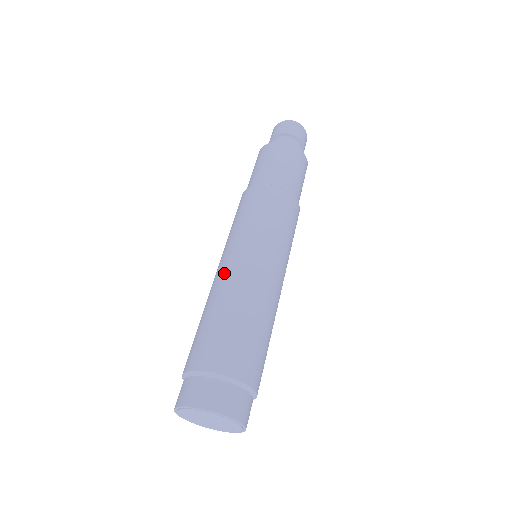
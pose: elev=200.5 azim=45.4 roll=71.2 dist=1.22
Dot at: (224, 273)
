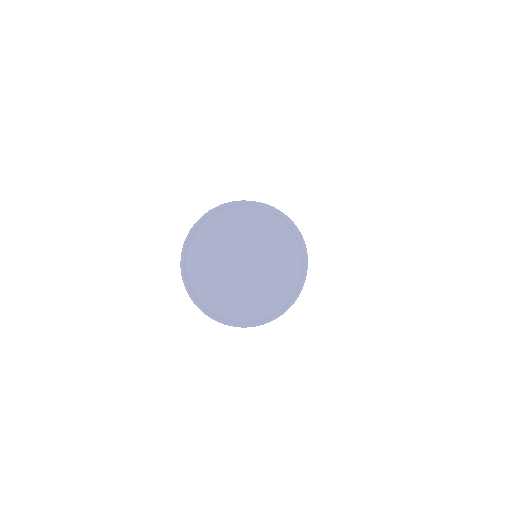
Dot at: occluded
